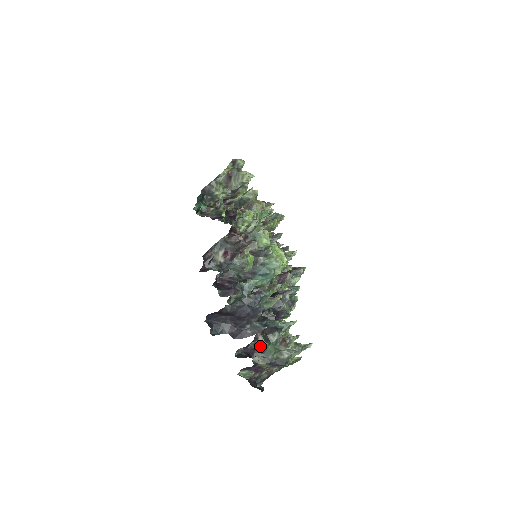
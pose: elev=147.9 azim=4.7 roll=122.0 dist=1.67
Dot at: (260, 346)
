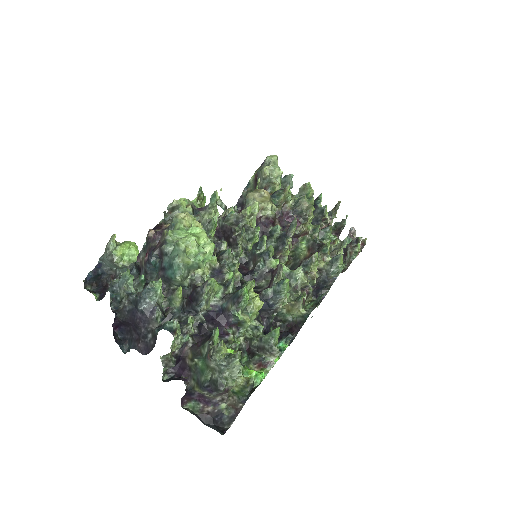
Dot at: (191, 364)
